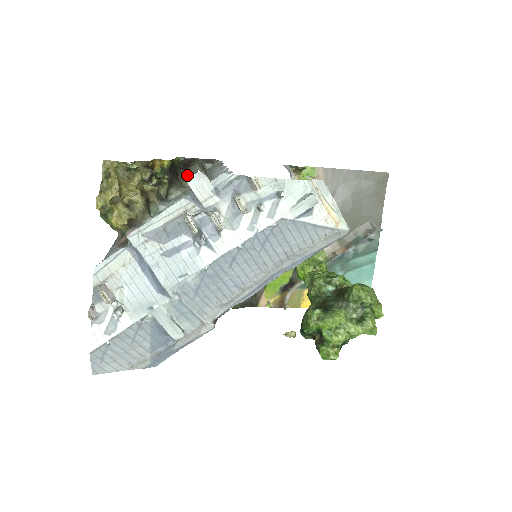
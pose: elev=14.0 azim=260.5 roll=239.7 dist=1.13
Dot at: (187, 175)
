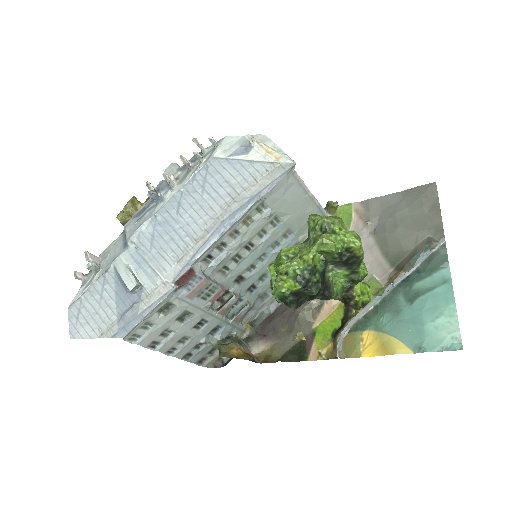
Dot at: occluded
